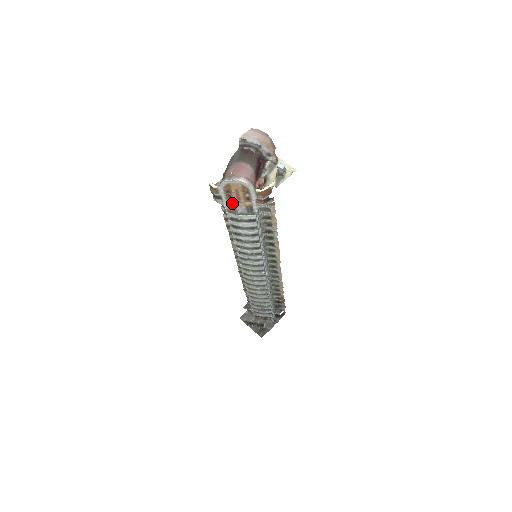
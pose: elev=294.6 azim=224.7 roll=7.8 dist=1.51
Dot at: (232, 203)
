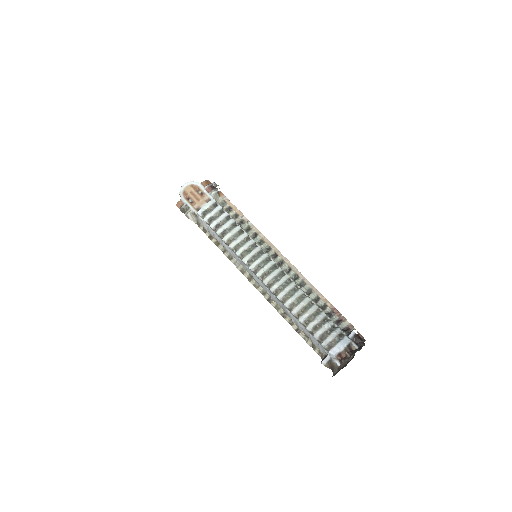
Dot at: (197, 207)
